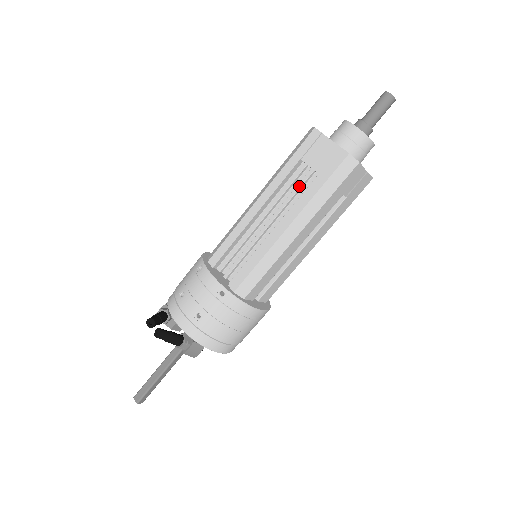
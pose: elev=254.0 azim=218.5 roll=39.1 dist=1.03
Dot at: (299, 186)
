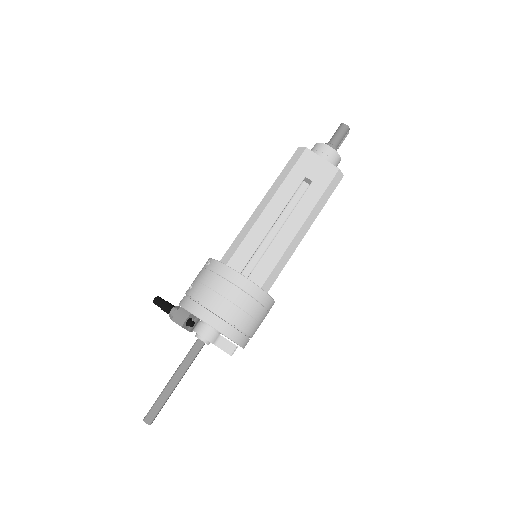
Dot at: occluded
